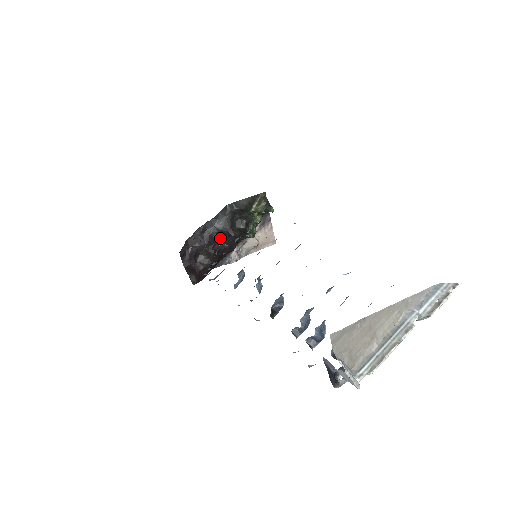
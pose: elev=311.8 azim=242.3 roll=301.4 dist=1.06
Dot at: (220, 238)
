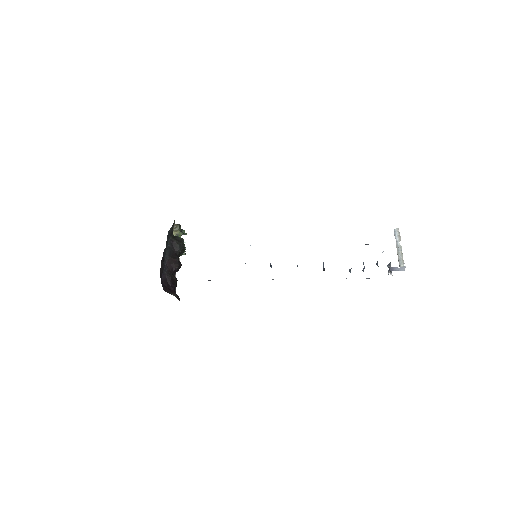
Dot at: (176, 261)
